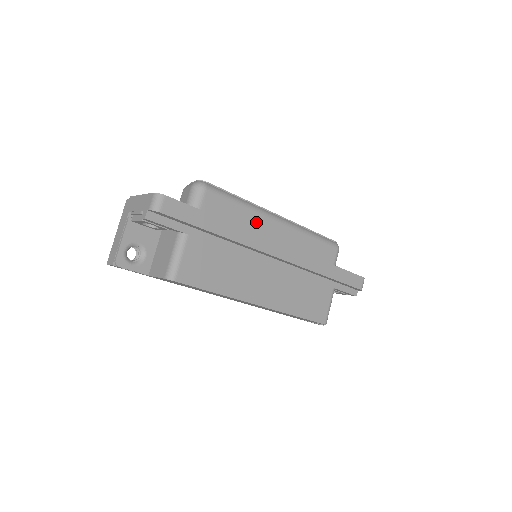
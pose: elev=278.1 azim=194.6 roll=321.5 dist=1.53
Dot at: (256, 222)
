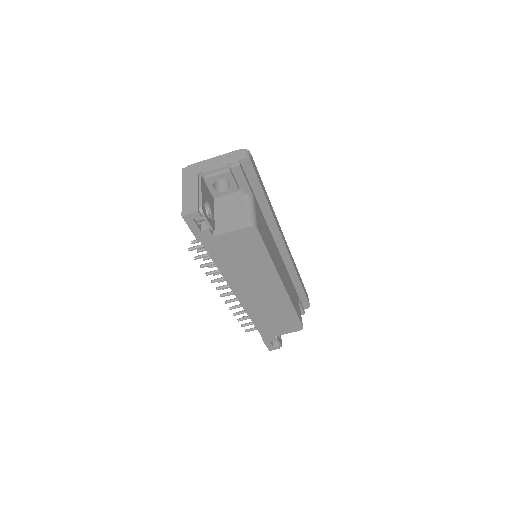
Dot at: occluded
